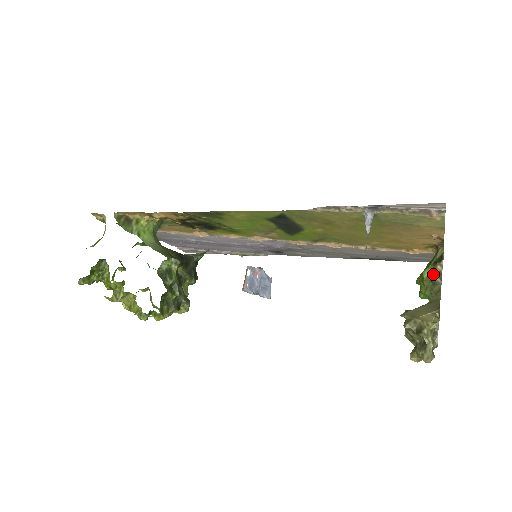
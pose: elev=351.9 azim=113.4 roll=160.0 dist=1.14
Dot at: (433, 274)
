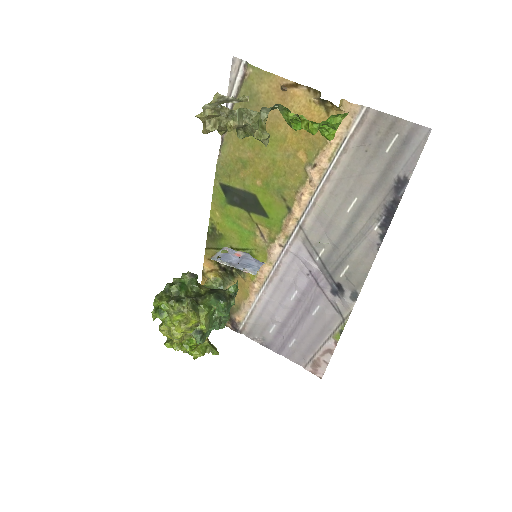
Dot at: occluded
